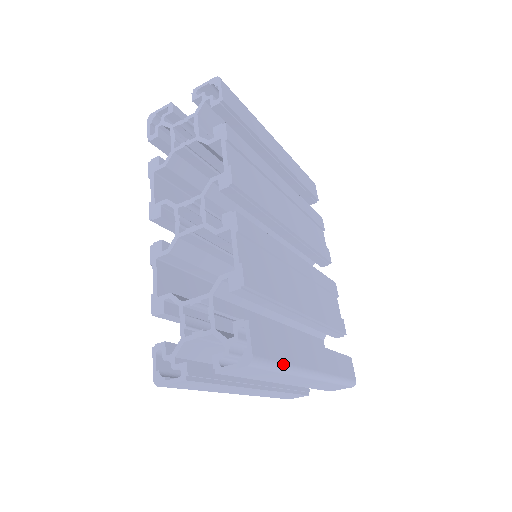
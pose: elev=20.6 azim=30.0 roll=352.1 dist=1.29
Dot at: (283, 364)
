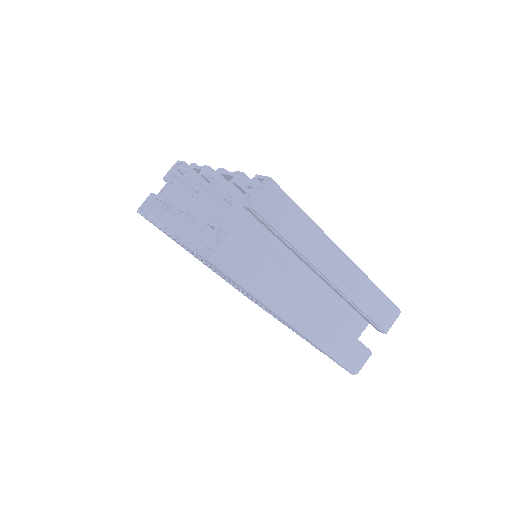
Dot at: (303, 211)
